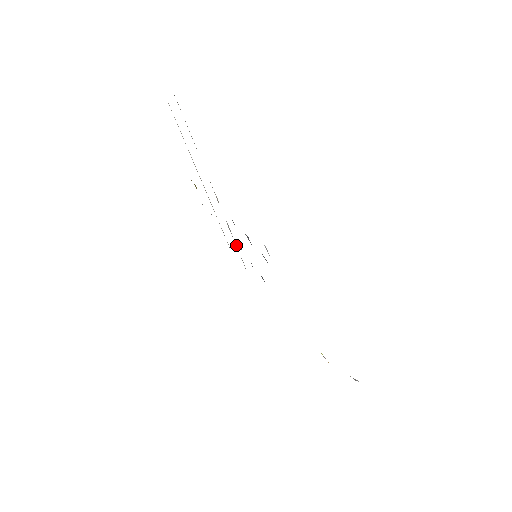
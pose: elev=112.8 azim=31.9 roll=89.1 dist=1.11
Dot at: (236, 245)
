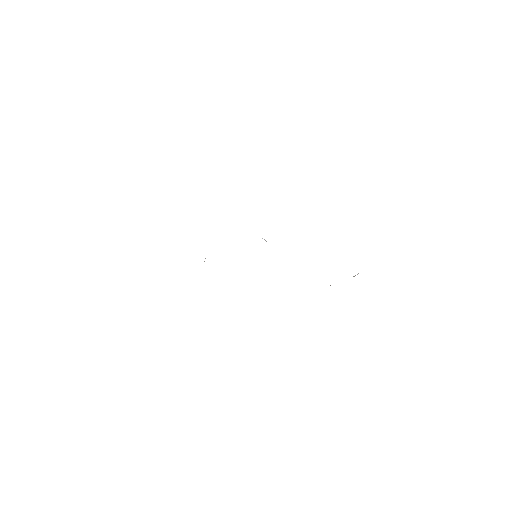
Dot at: occluded
